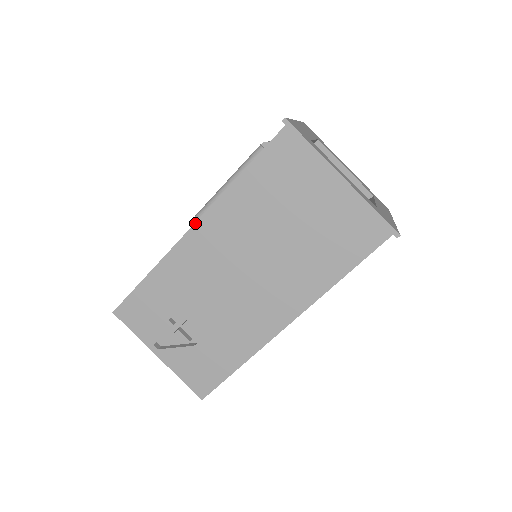
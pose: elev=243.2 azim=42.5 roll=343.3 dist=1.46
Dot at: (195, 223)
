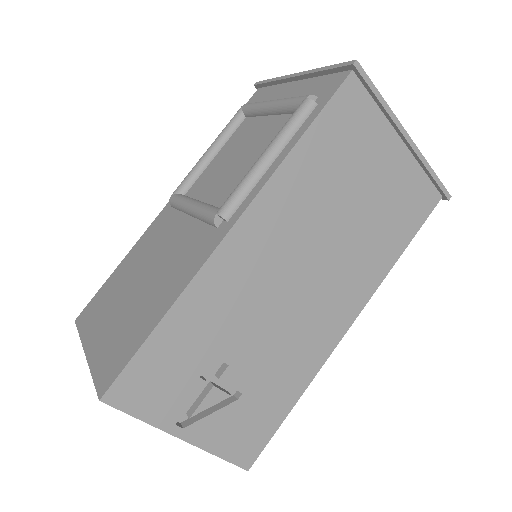
Dot at: (239, 218)
